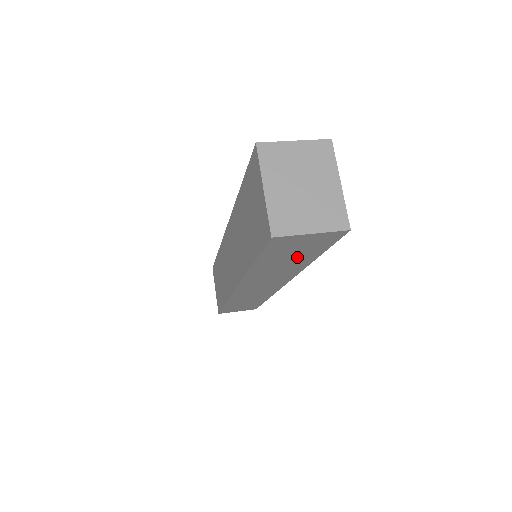
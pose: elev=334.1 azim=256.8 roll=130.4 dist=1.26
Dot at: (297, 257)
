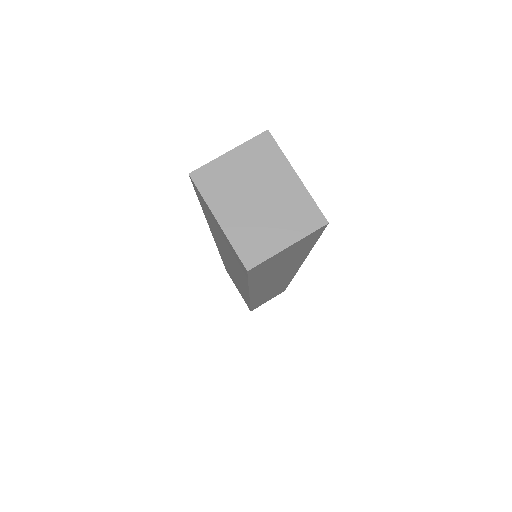
Dot at: (290, 260)
